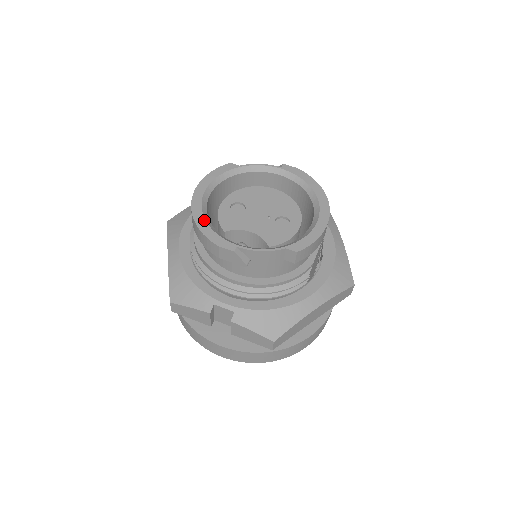
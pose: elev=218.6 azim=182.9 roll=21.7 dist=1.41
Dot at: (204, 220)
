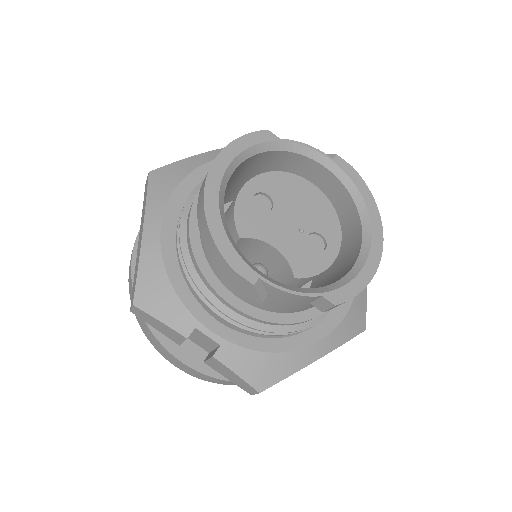
Dot at: (220, 219)
